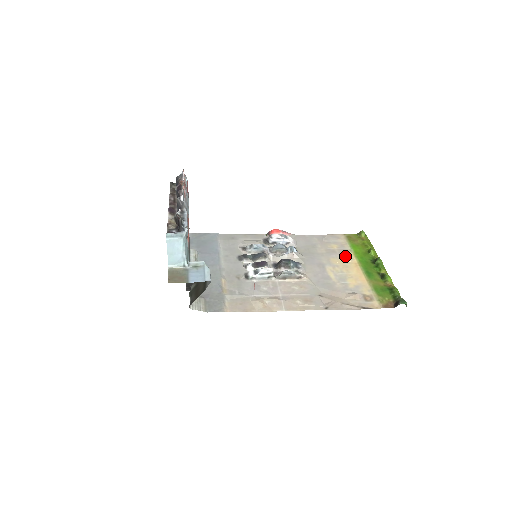
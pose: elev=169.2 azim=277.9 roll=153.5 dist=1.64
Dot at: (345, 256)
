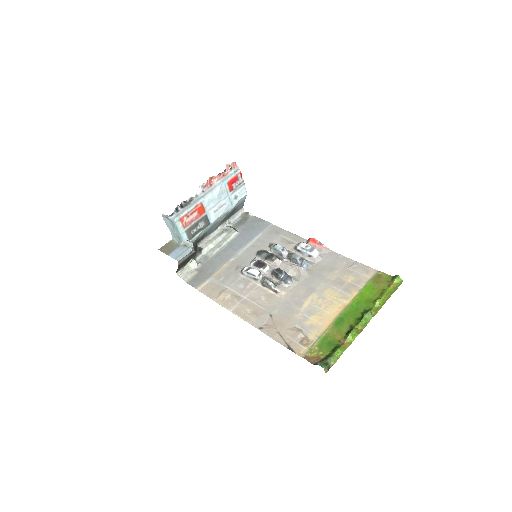
Dot at: (345, 293)
